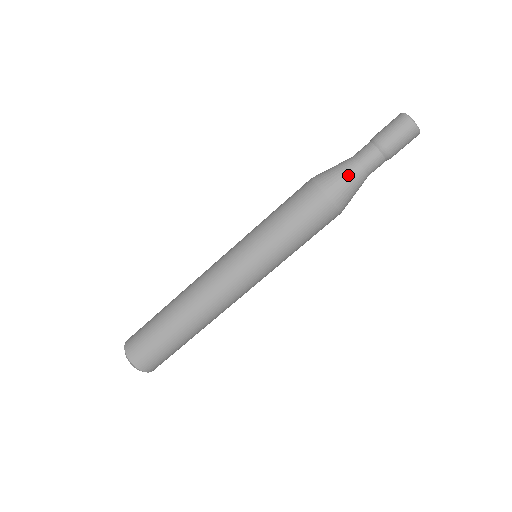
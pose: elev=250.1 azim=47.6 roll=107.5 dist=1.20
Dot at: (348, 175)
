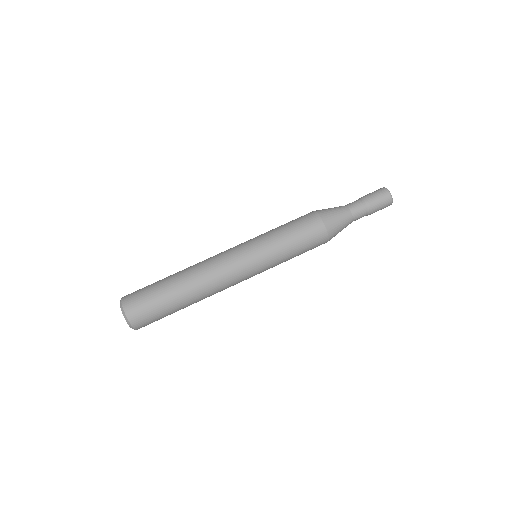
Dot at: (339, 211)
